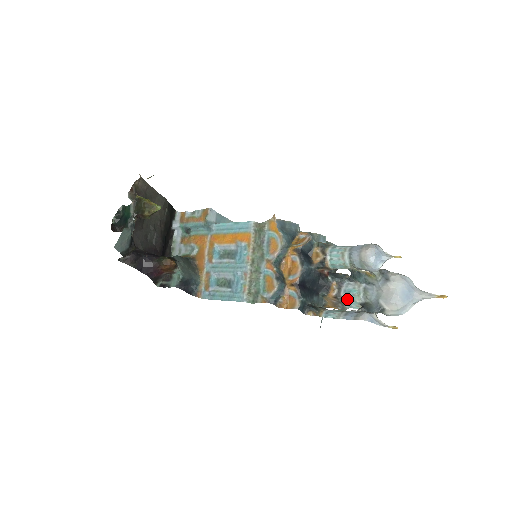
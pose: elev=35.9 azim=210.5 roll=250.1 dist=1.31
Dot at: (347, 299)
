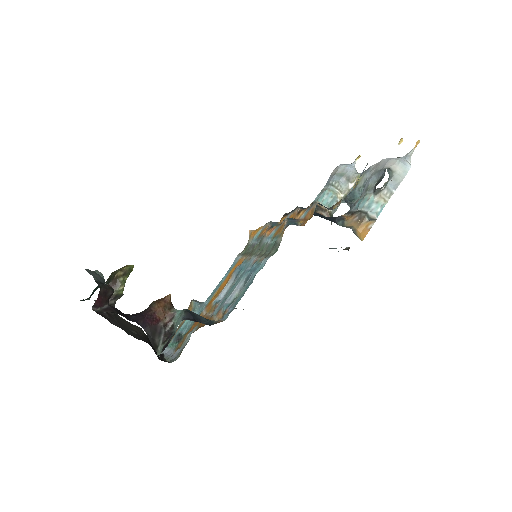
Dot at: (363, 206)
